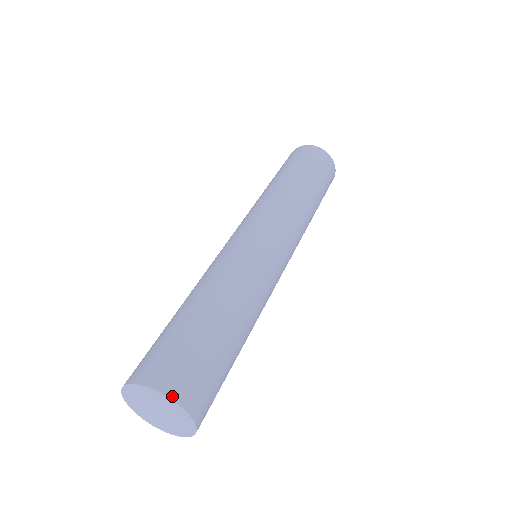
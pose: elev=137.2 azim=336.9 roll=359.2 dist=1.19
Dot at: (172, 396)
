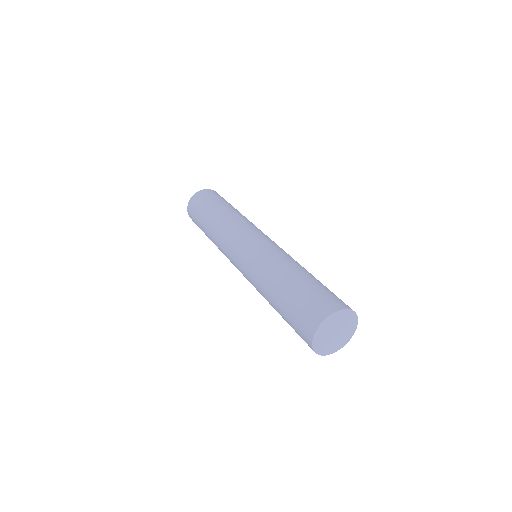
Dot at: (345, 308)
